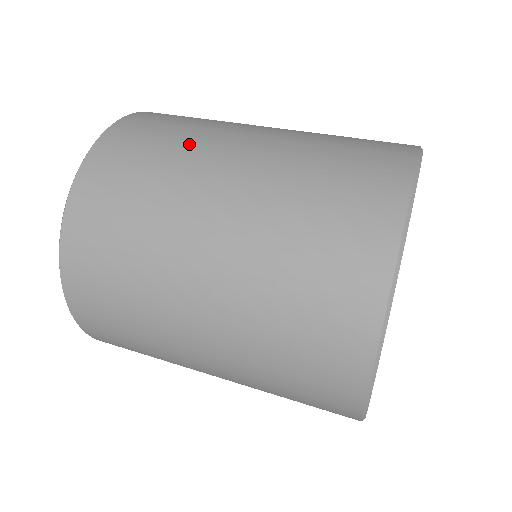
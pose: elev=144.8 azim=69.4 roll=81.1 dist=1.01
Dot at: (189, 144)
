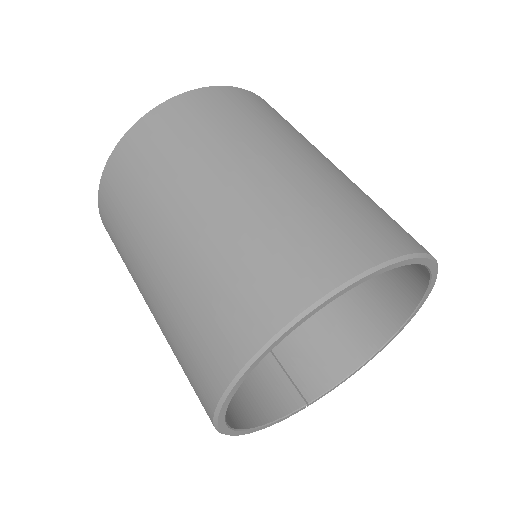
Dot at: (198, 152)
